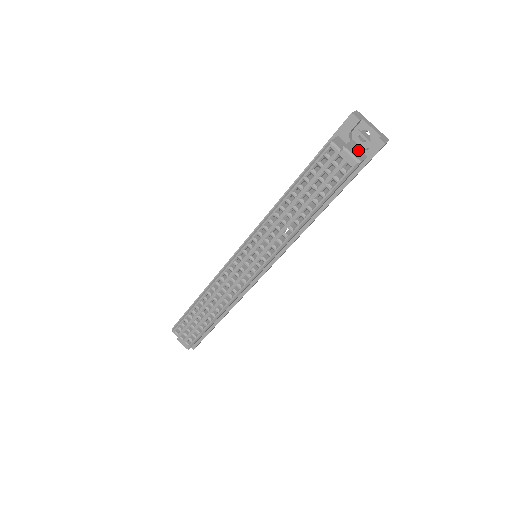
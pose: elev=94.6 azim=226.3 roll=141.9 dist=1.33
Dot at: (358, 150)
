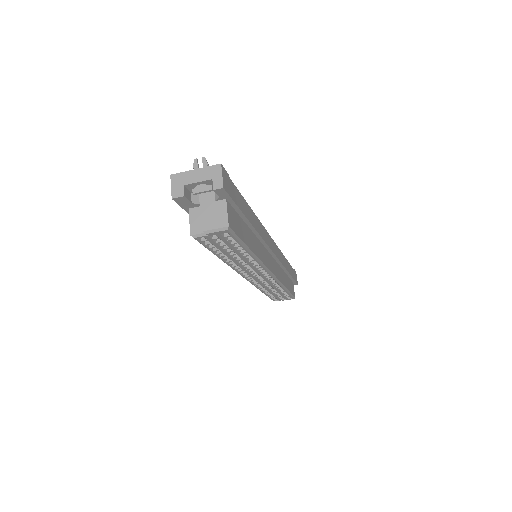
Dot at: (214, 206)
